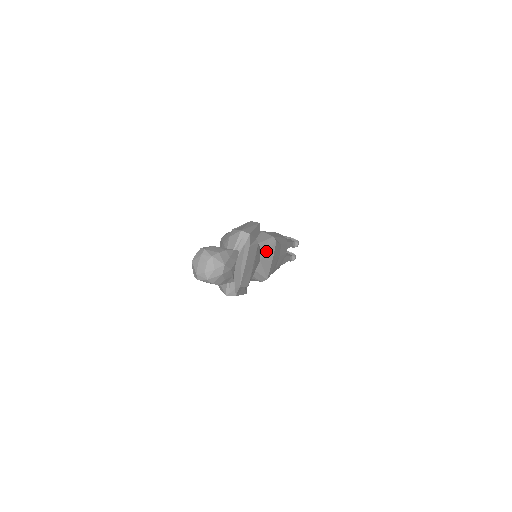
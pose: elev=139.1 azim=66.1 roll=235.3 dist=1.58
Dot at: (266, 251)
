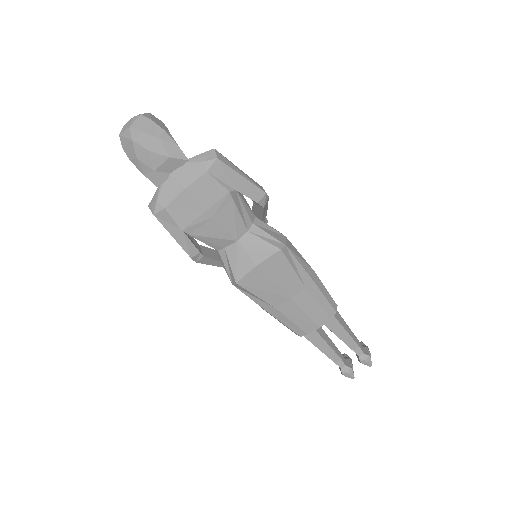
Dot at: (255, 242)
